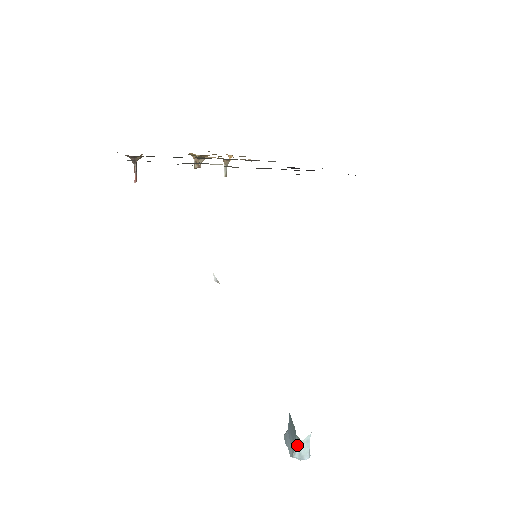
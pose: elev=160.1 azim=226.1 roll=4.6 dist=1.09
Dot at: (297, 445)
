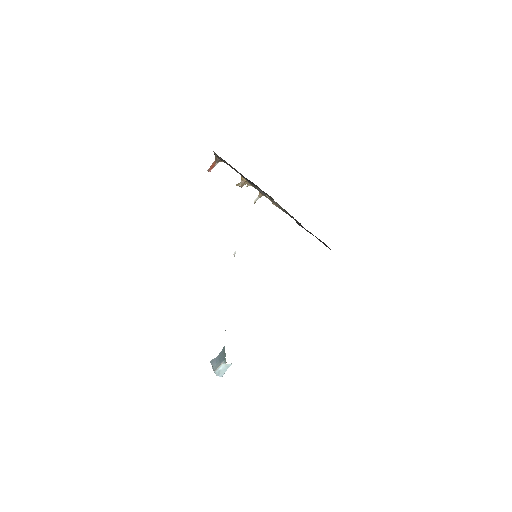
Dot at: (222, 365)
